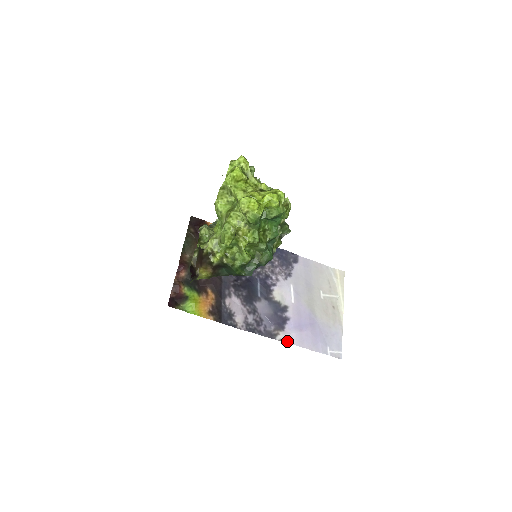
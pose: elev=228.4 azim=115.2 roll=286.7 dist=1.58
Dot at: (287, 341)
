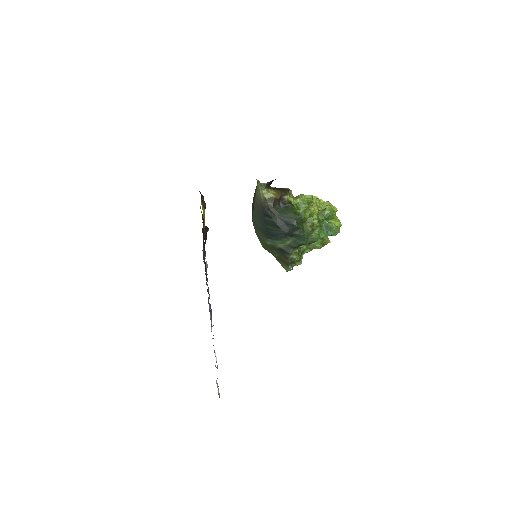
Dot at: occluded
